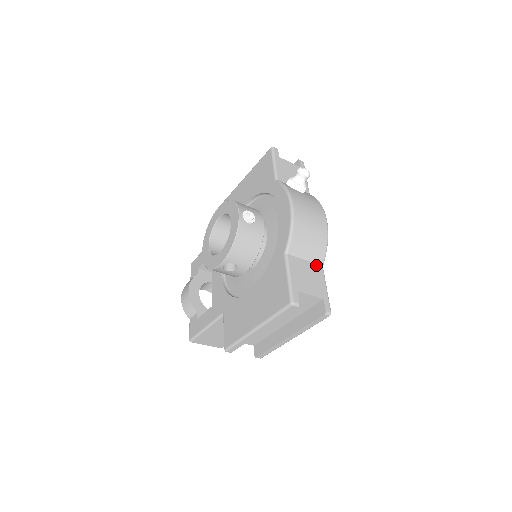
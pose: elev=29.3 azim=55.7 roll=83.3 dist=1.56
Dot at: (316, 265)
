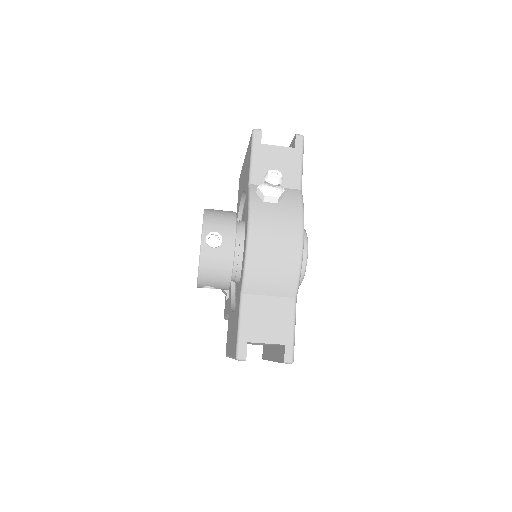
Dot at: (285, 299)
